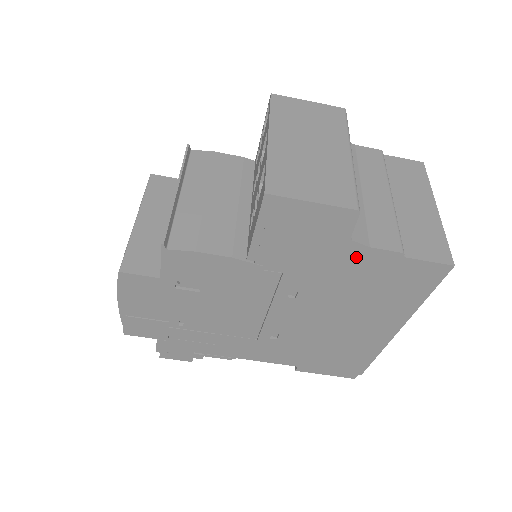
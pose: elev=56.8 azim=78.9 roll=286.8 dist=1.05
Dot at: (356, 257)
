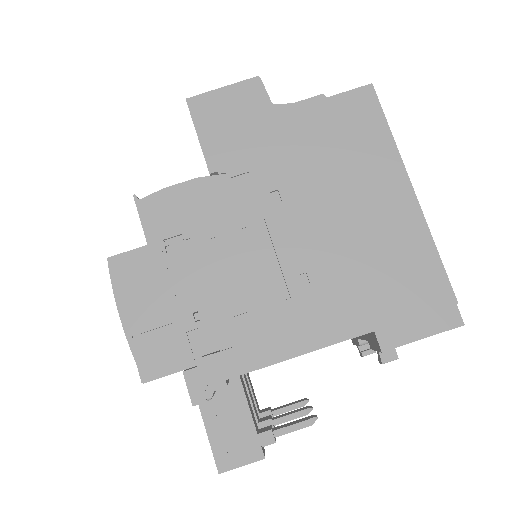
Dot at: (292, 119)
